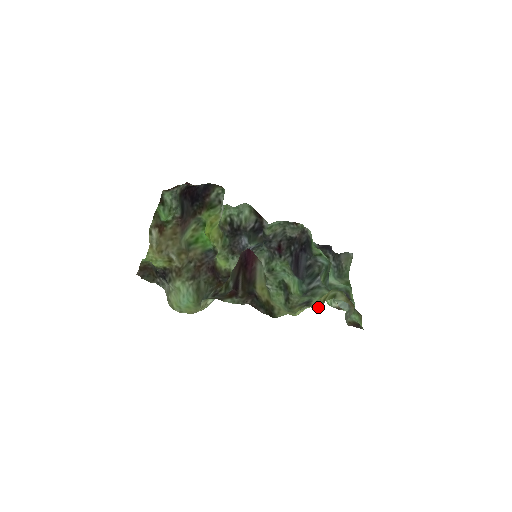
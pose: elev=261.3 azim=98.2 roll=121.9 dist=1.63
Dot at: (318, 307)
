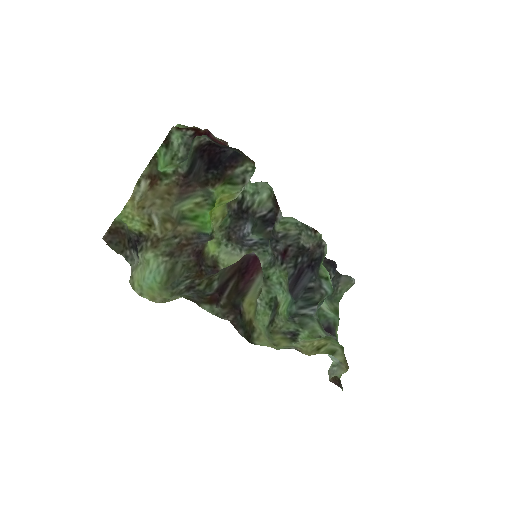
Dot at: (308, 354)
